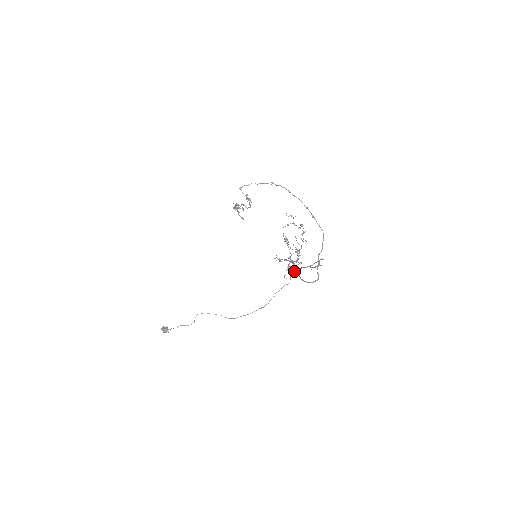
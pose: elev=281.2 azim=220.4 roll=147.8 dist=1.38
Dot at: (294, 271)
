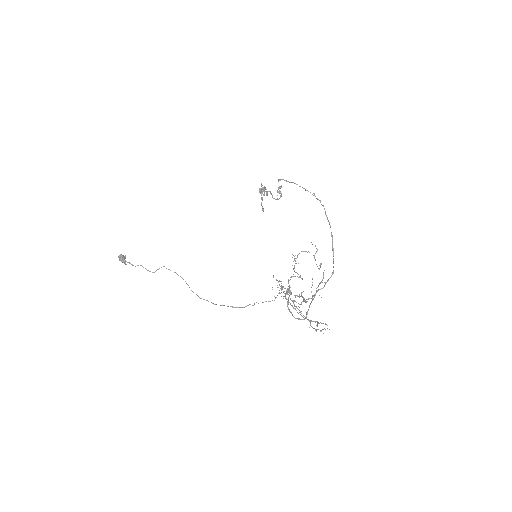
Dot at: occluded
